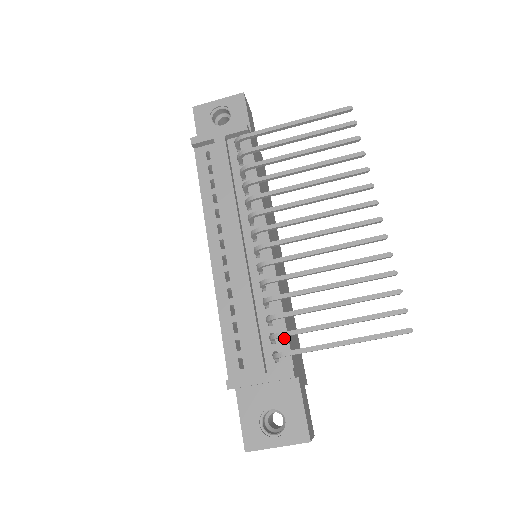
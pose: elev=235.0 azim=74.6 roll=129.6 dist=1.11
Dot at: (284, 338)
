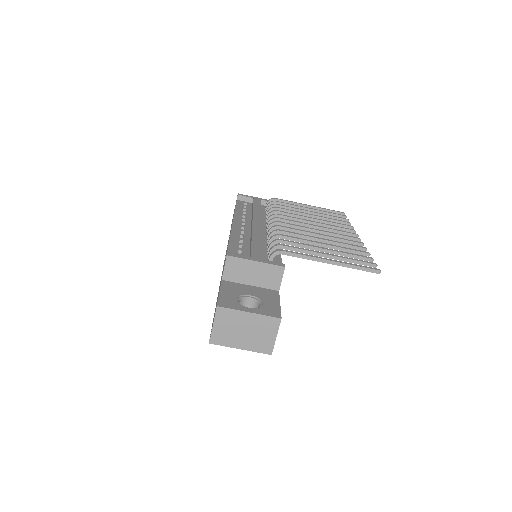
Dot at: (278, 260)
